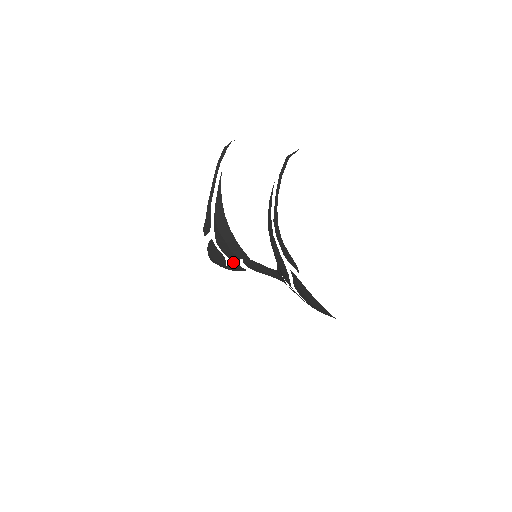
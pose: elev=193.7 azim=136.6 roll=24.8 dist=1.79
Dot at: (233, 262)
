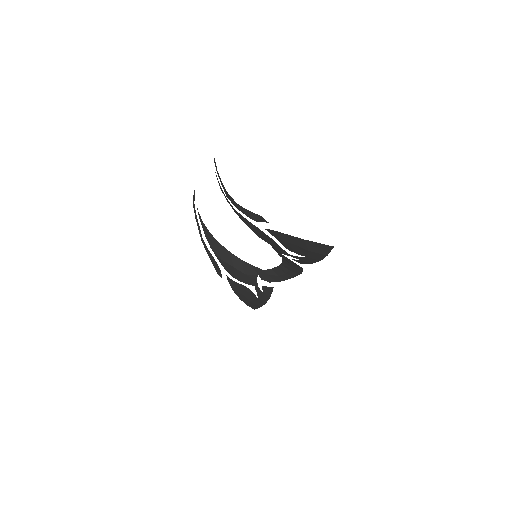
Dot at: (256, 287)
